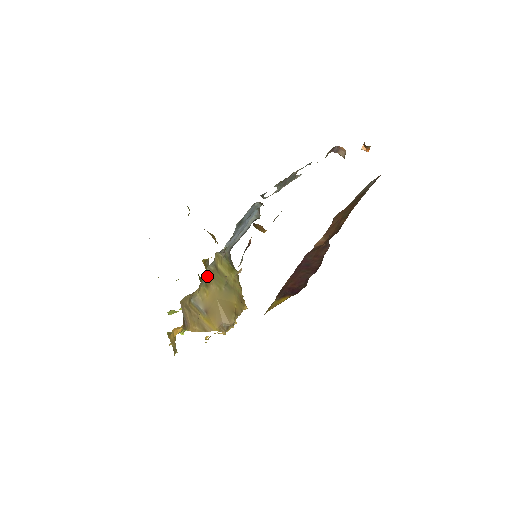
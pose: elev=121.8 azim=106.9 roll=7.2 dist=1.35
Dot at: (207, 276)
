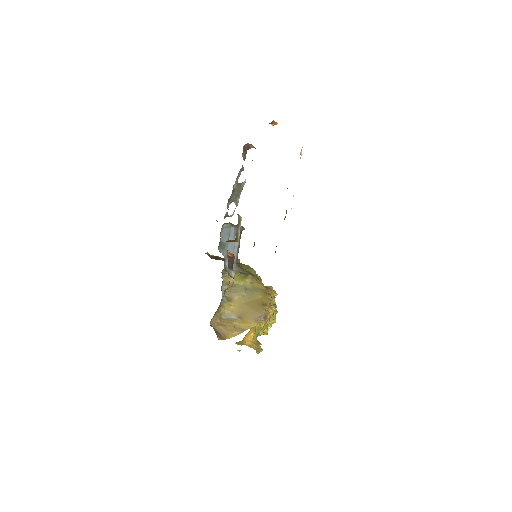
Dot at: (226, 294)
